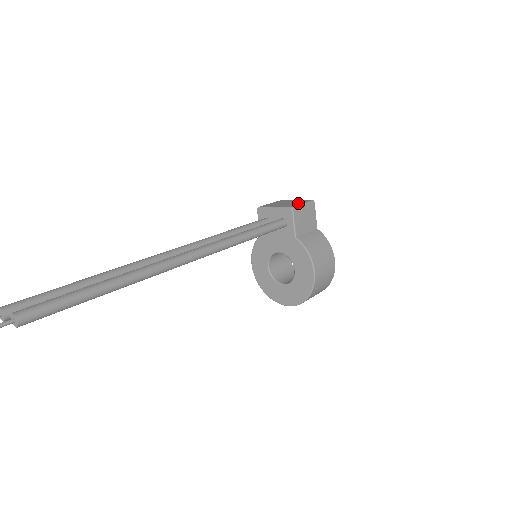
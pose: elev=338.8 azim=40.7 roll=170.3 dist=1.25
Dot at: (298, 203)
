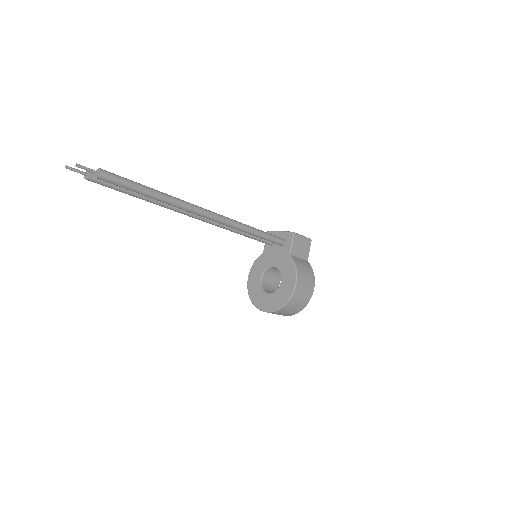
Dot at: occluded
